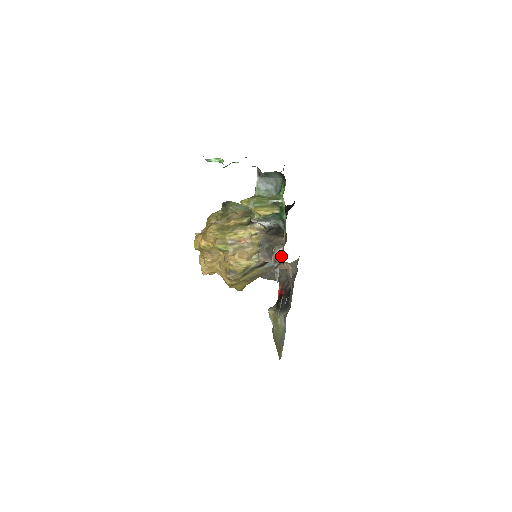
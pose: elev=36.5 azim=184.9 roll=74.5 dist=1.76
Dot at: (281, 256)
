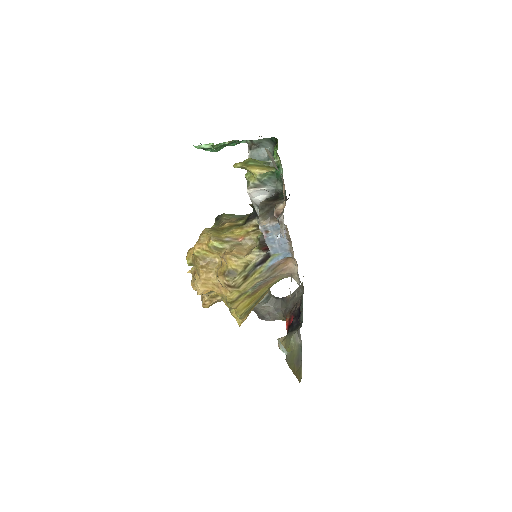
Dot at: (283, 208)
